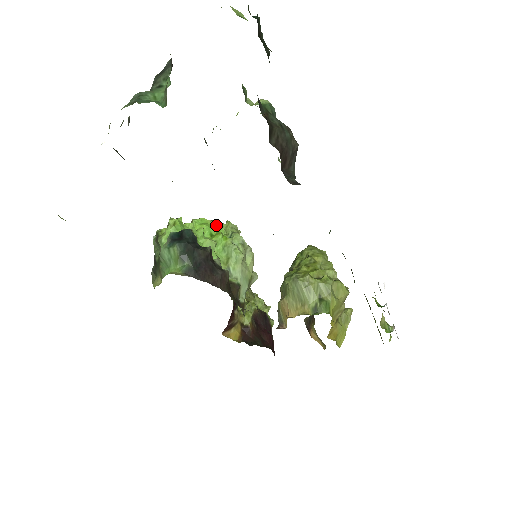
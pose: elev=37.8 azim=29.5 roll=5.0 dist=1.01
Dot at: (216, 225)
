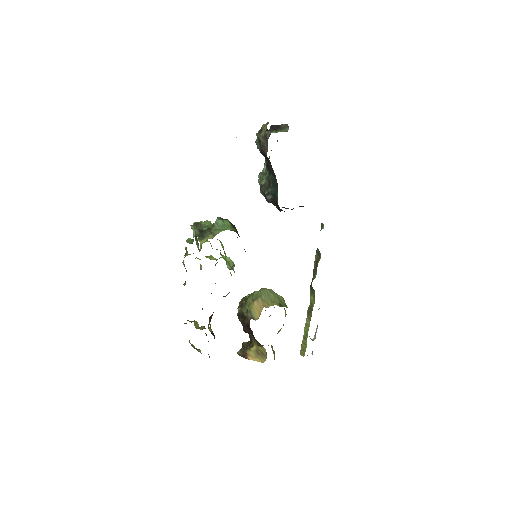
Dot at: occluded
